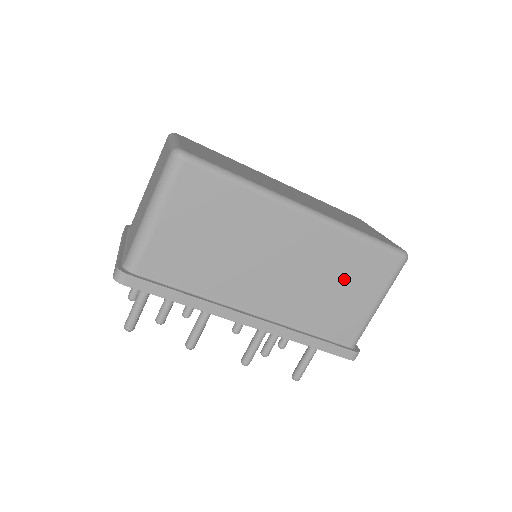
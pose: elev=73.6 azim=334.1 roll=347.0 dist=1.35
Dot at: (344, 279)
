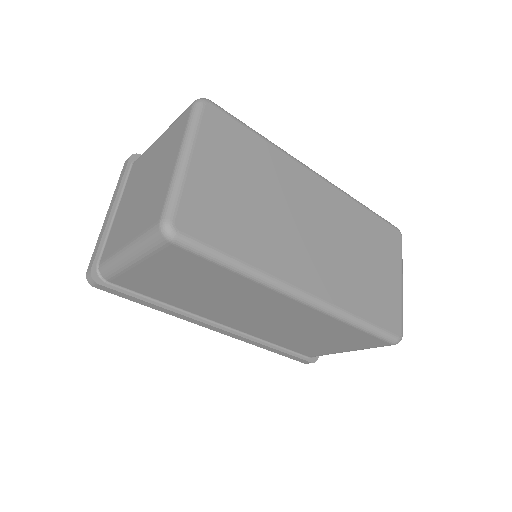
Dot at: (323, 336)
